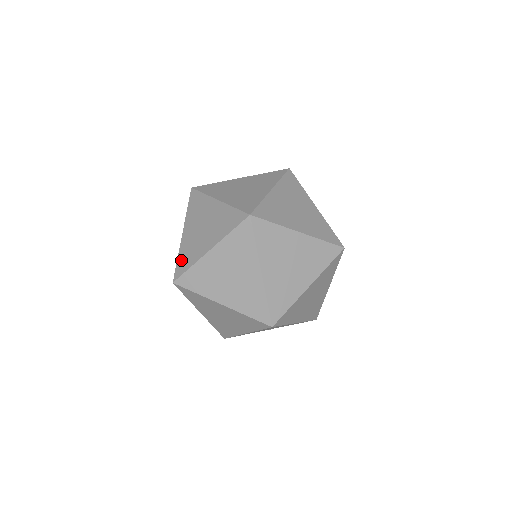
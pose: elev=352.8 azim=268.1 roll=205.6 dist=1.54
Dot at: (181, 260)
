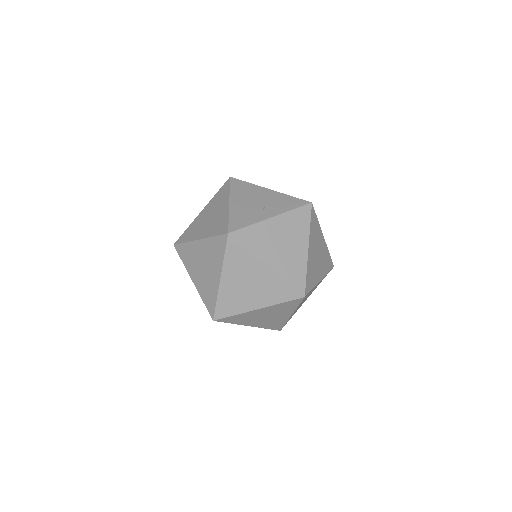
Dot at: (222, 305)
